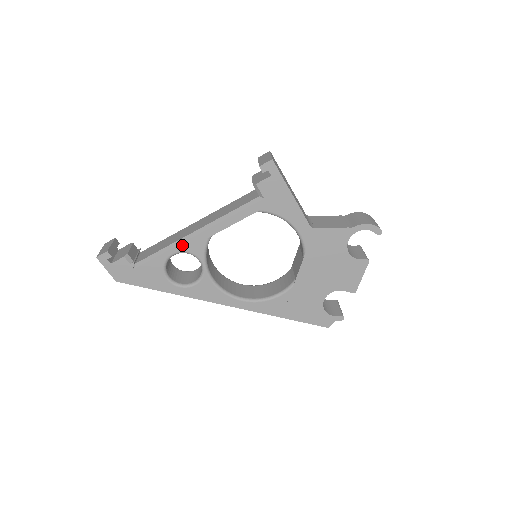
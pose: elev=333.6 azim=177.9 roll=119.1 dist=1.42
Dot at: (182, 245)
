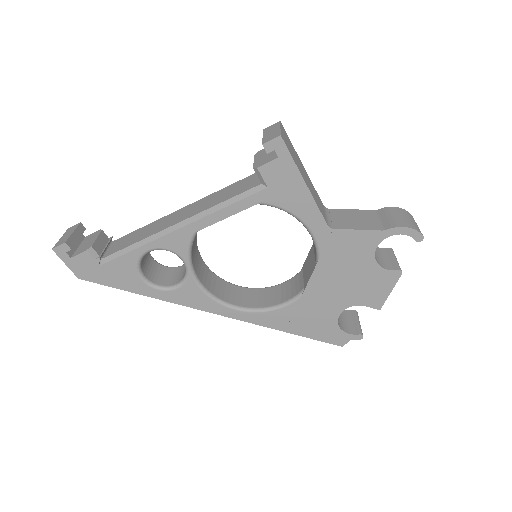
Dot at: (160, 240)
